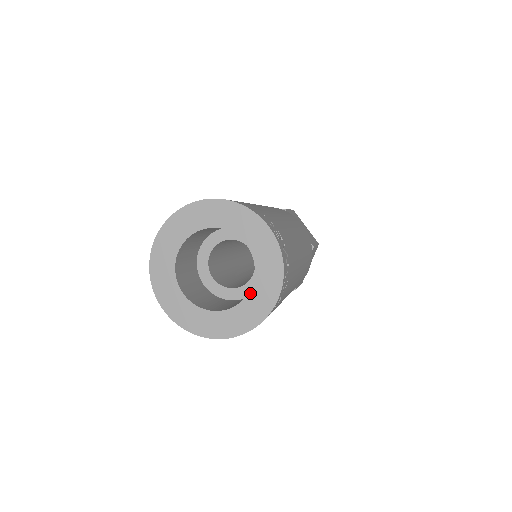
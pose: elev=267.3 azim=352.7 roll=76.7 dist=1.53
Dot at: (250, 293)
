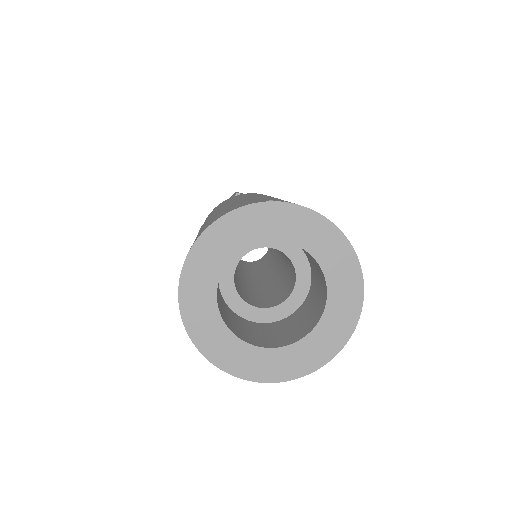
Dot at: (328, 288)
